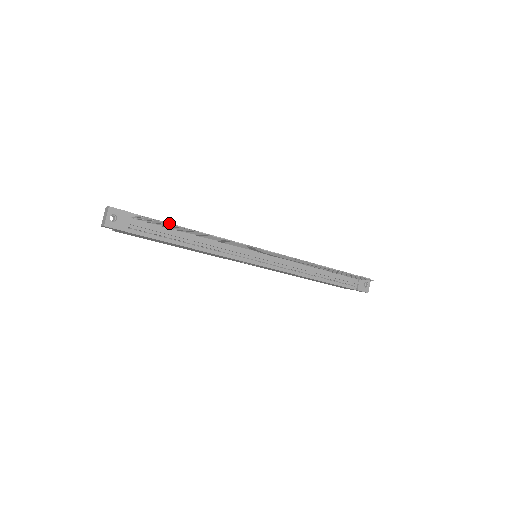
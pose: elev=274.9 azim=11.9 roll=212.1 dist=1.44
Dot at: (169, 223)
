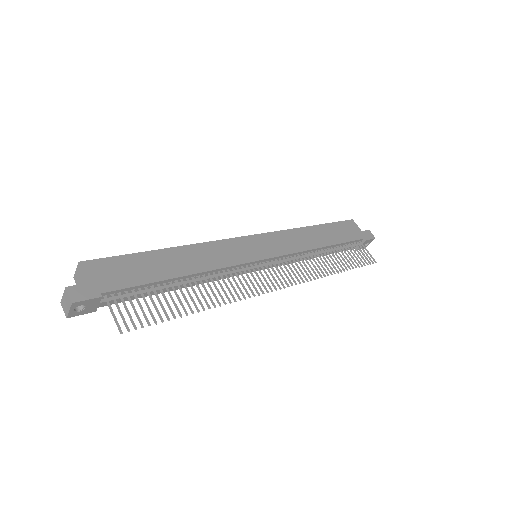
Dot at: (154, 282)
